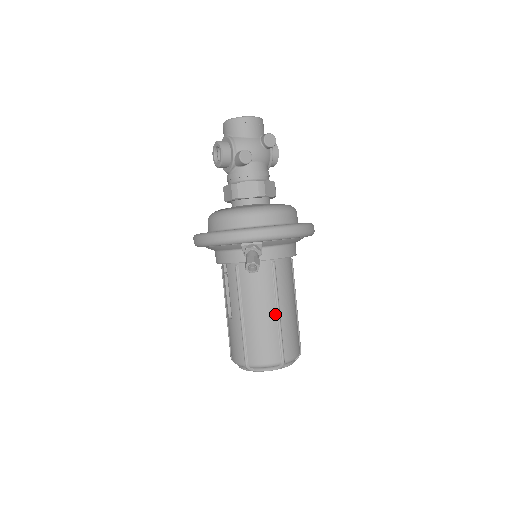
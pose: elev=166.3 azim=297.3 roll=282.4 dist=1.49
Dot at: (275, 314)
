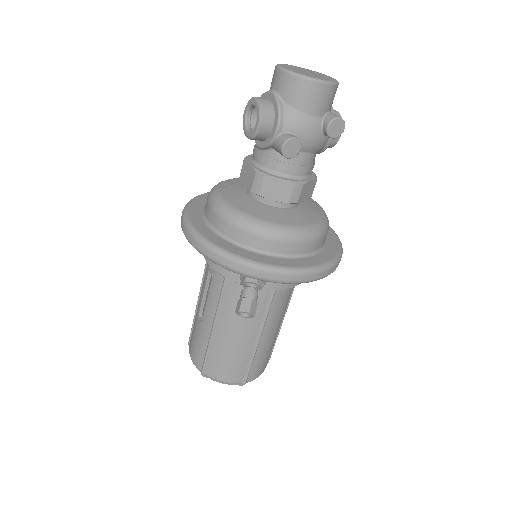
Dot at: (254, 340)
